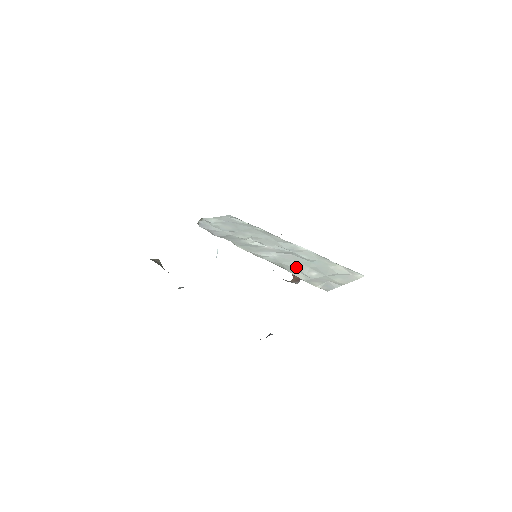
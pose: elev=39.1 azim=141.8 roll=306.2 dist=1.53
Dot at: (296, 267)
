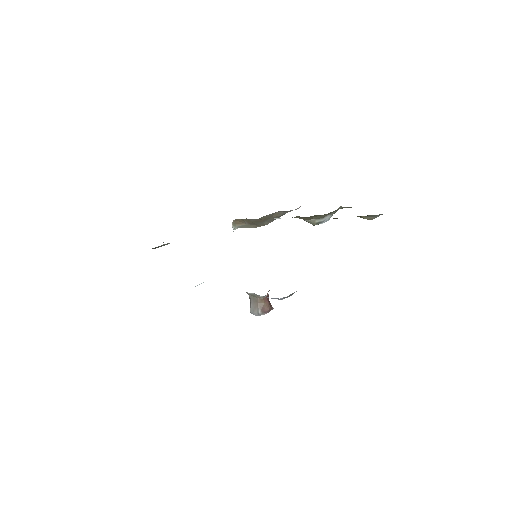
Dot at: occluded
